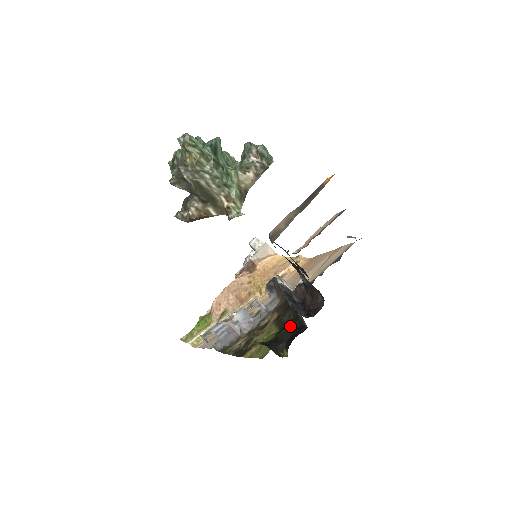
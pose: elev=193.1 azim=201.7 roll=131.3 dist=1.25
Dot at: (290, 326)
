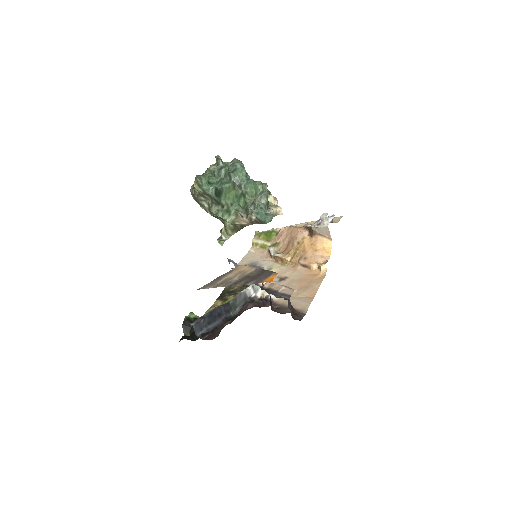
Dot at: occluded
